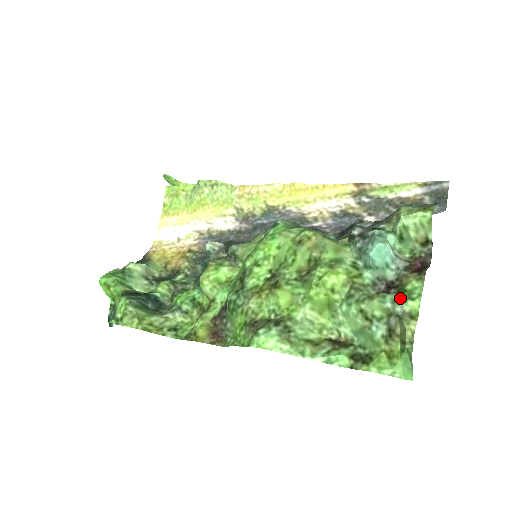
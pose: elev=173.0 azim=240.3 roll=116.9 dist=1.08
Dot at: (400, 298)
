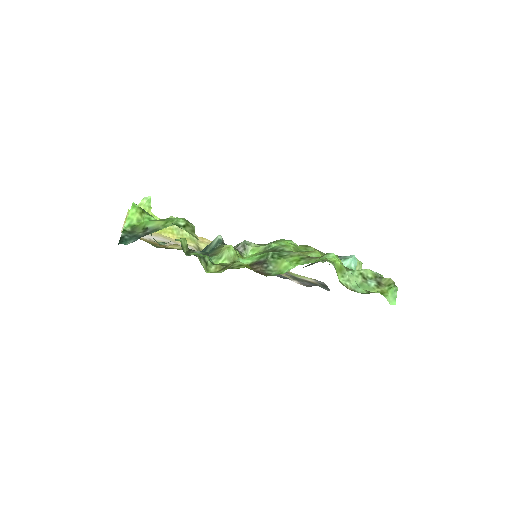
Dot at: (377, 273)
